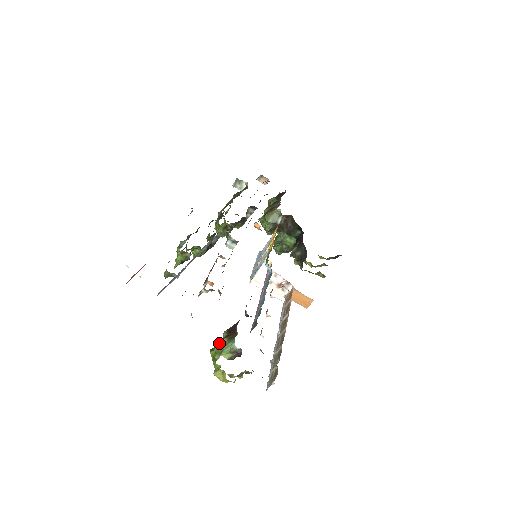
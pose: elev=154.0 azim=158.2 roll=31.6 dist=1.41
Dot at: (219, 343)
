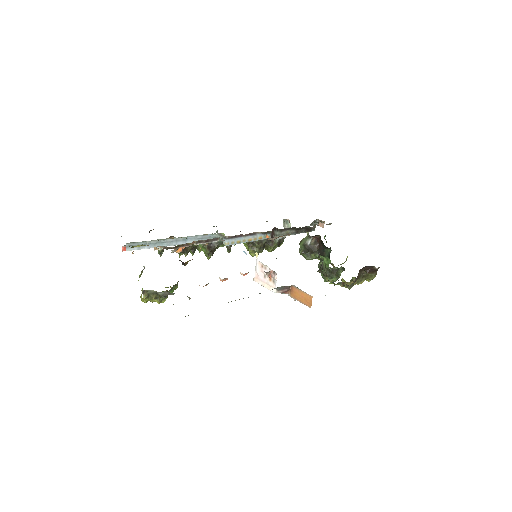
Dot at: occluded
